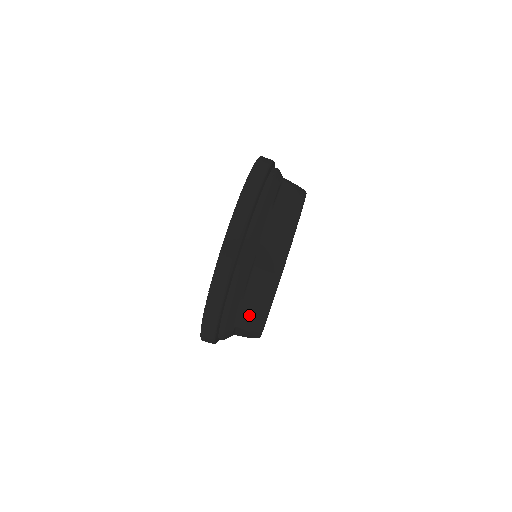
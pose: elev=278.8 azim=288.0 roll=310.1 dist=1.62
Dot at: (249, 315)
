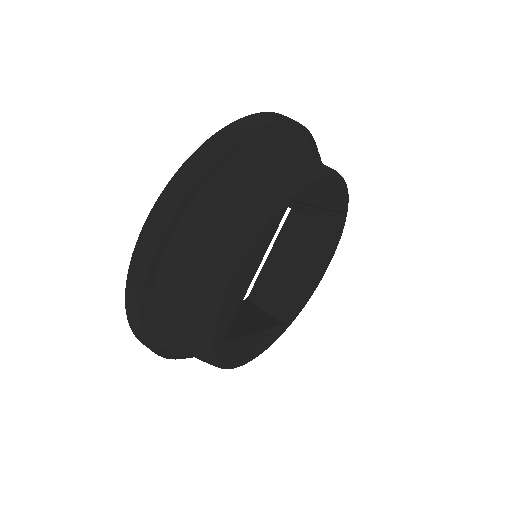
Dot at: (206, 263)
